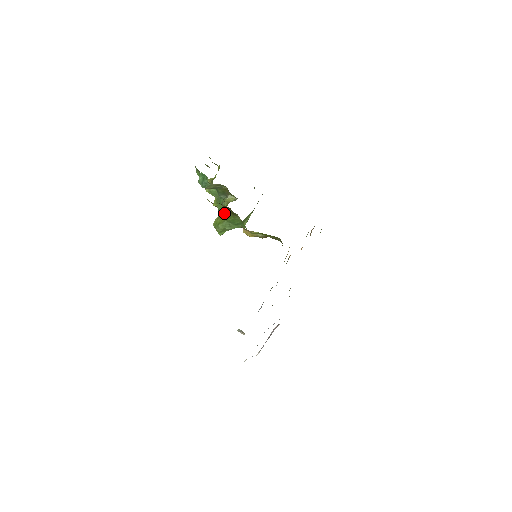
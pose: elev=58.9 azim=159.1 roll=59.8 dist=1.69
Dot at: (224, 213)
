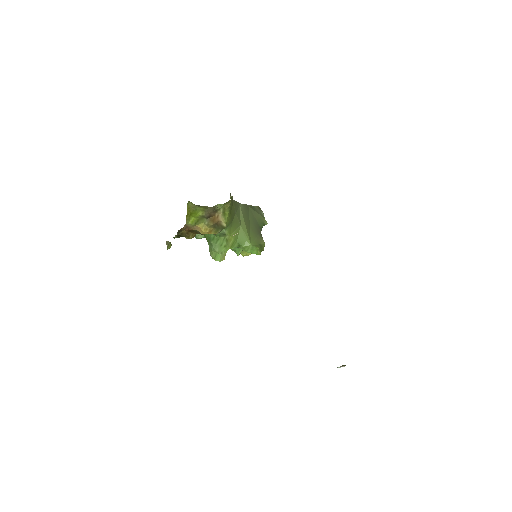
Dot at: occluded
